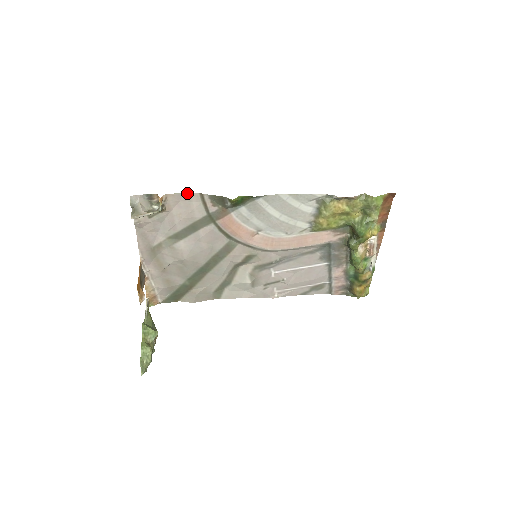
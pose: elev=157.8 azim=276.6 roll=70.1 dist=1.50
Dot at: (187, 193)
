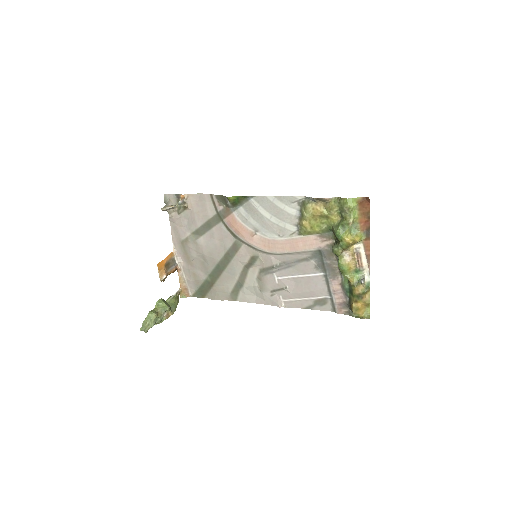
Dot at: (202, 194)
